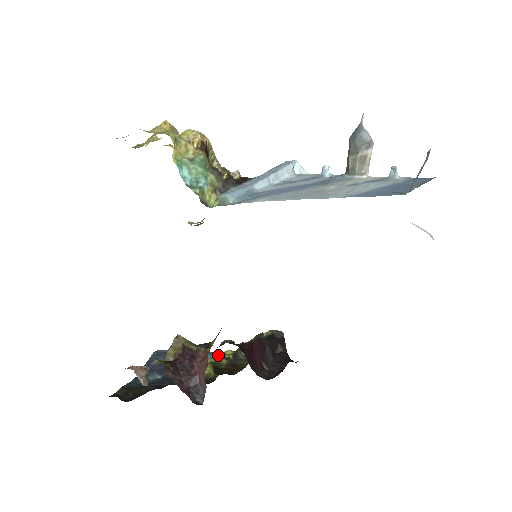
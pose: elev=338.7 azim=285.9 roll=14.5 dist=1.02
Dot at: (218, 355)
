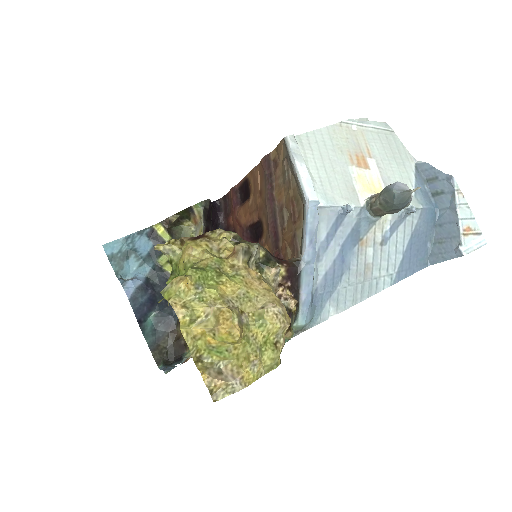
Dot at: (153, 239)
